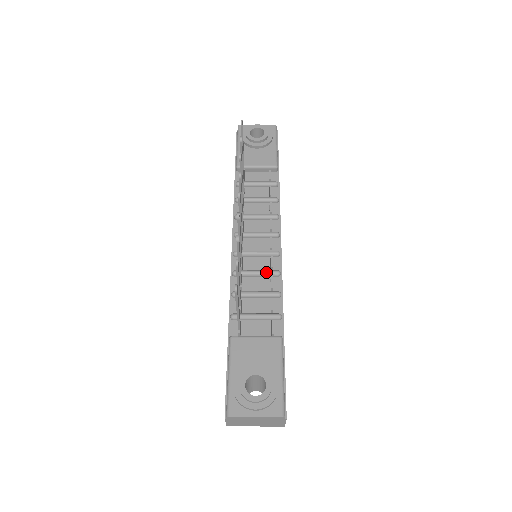
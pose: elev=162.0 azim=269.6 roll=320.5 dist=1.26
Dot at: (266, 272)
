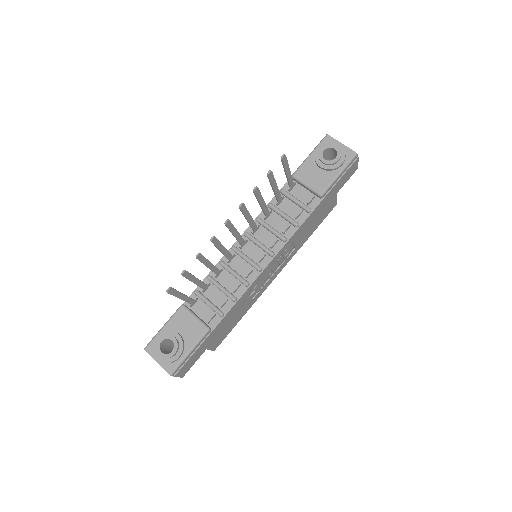
Dot at: (239, 278)
